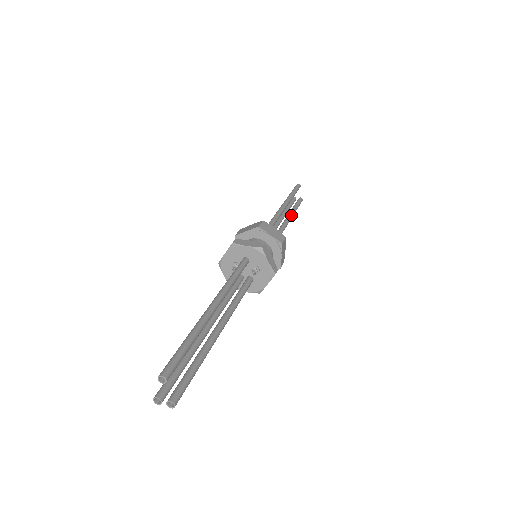
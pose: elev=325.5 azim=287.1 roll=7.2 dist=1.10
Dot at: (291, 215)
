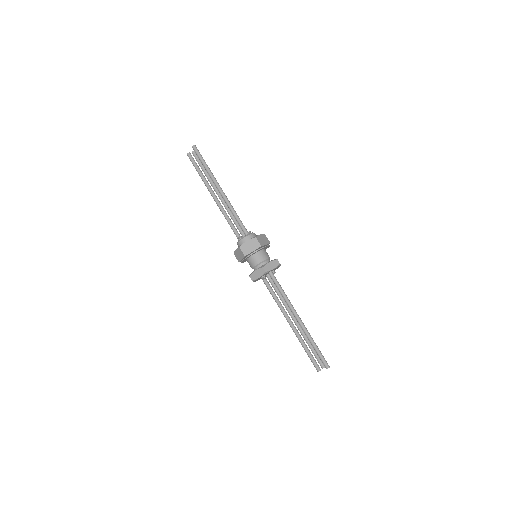
Dot at: occluded
